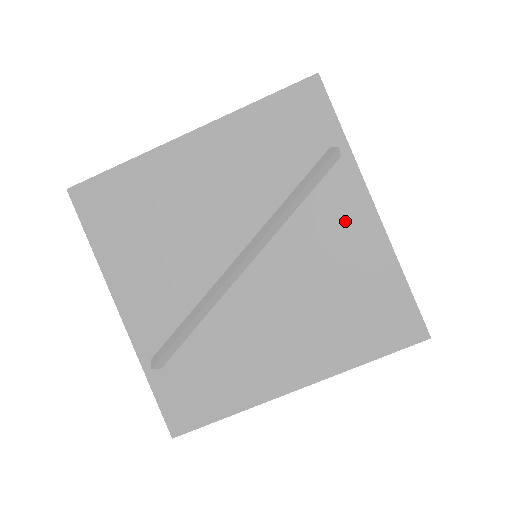
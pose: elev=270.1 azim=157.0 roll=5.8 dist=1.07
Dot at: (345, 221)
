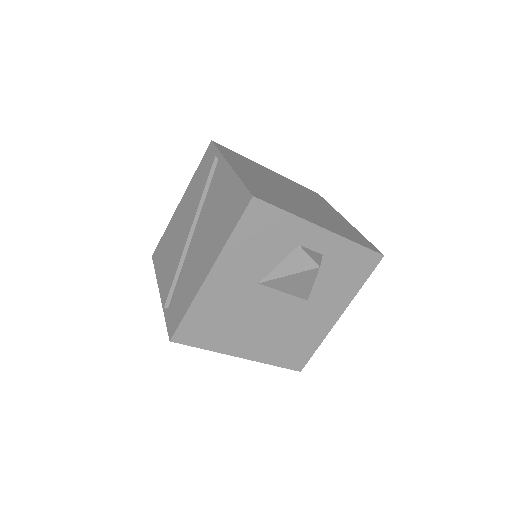
Dot at: (221, 181)
